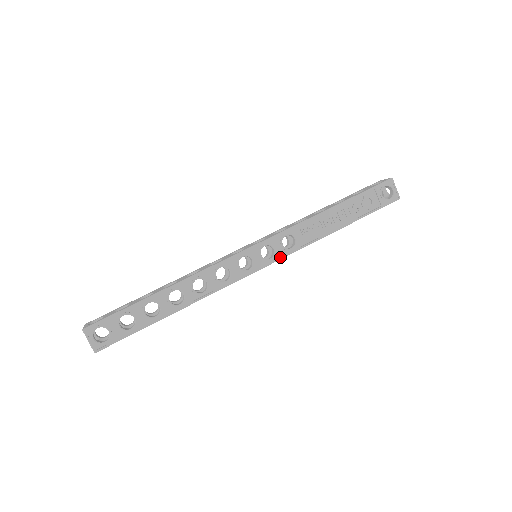
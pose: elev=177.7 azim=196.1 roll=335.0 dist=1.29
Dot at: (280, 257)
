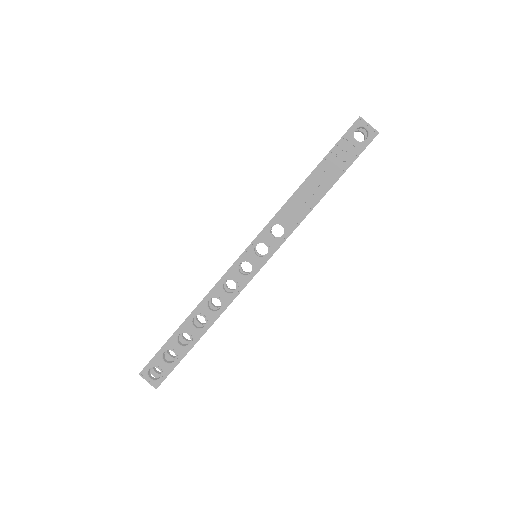
Dot at: (275, 249)
